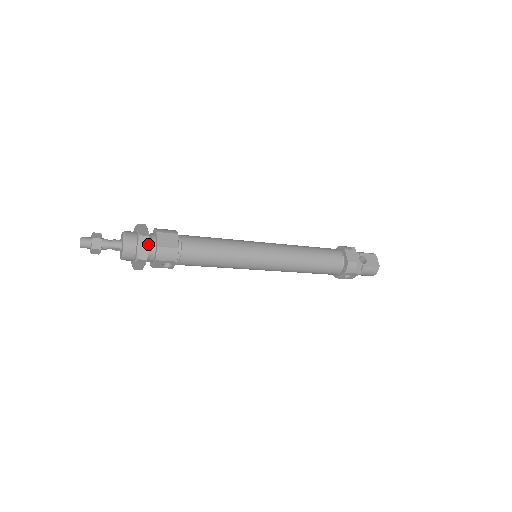
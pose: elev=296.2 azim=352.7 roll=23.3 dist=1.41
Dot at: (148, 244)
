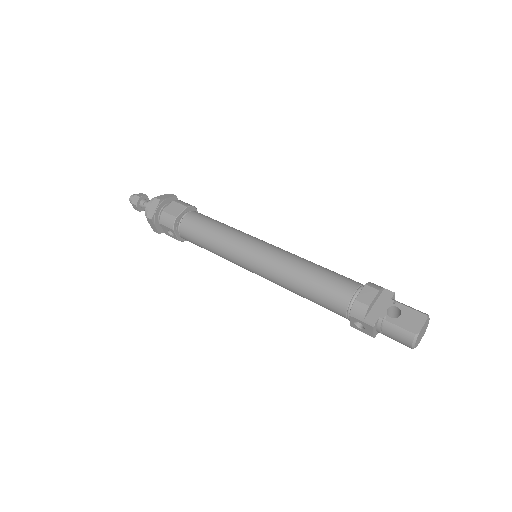
Dot at: (158, 207)
